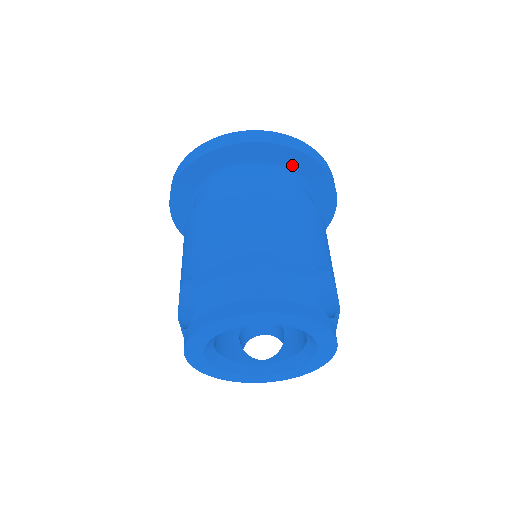
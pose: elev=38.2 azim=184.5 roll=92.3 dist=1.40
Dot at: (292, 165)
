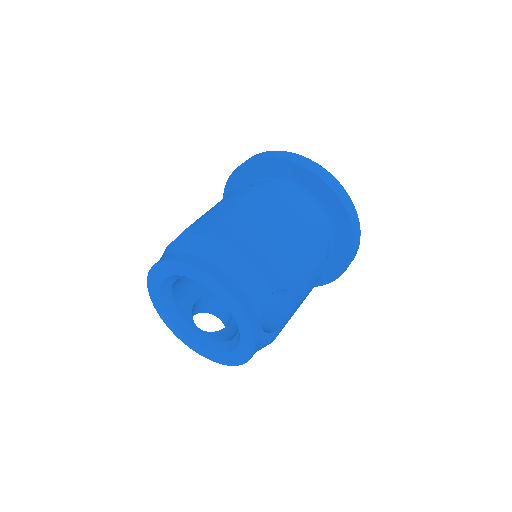
Dot at: (332, 213)
